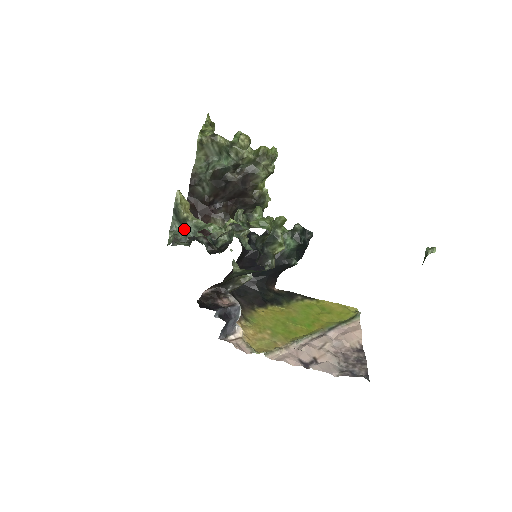
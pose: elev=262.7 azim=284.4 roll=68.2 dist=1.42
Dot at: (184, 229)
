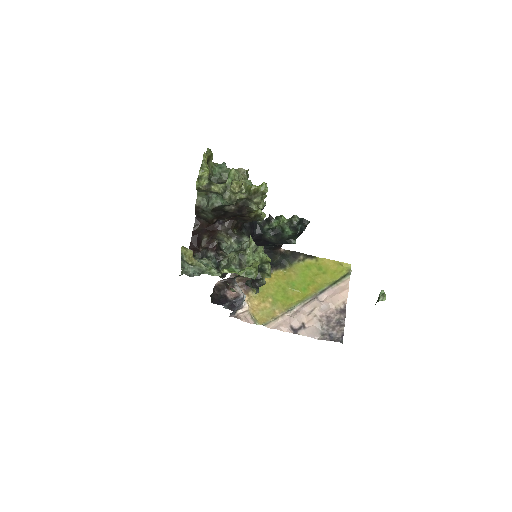
Dot at: occluded
